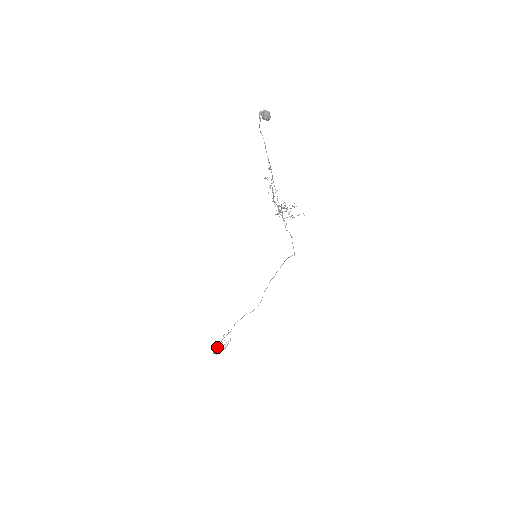
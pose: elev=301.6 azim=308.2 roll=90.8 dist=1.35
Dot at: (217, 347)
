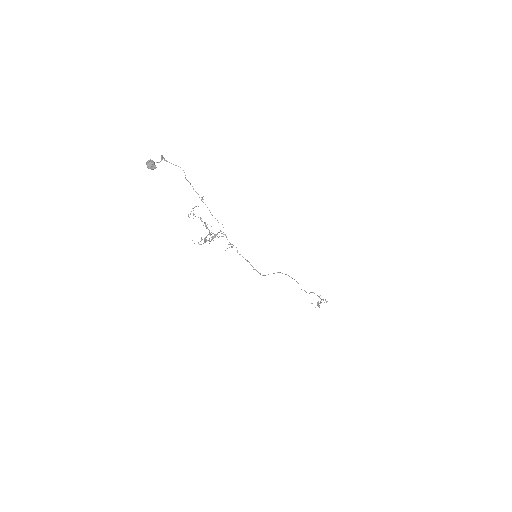
Dot at: (321, 300)
